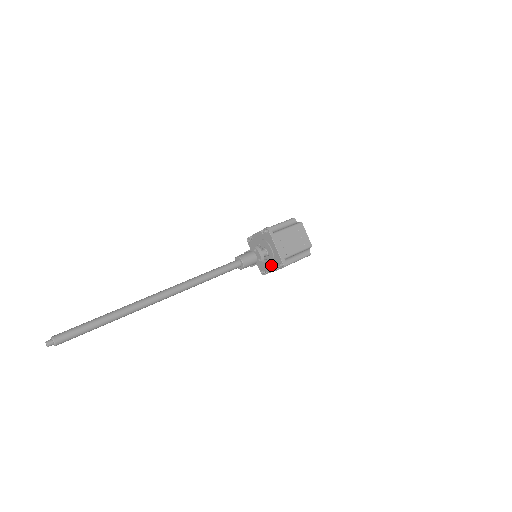
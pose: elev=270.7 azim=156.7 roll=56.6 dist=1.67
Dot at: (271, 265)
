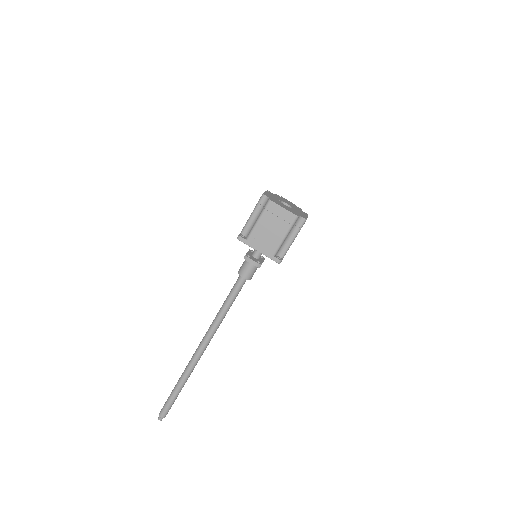
Dot at: occluded
